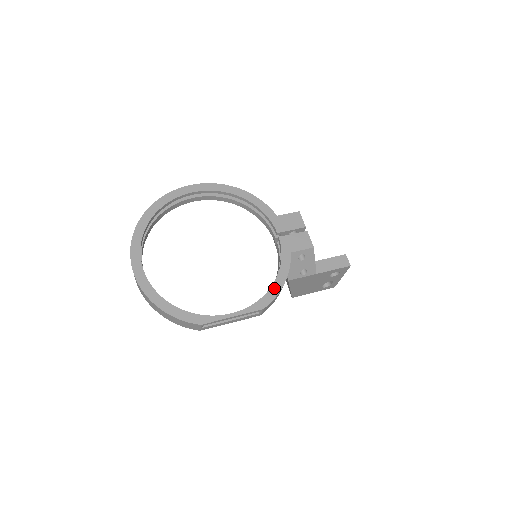
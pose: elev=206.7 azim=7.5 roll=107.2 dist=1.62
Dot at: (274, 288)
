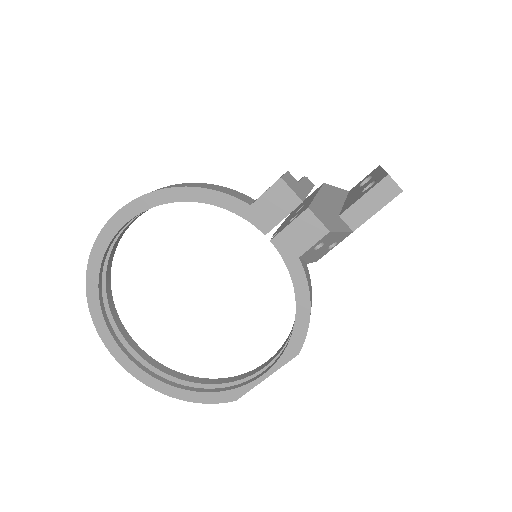
Dot at: (299, 321)
